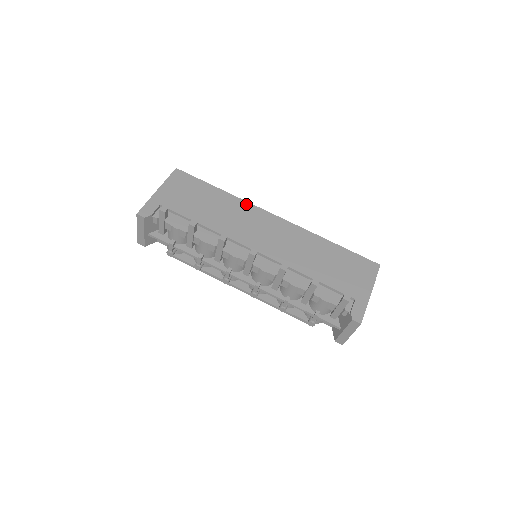
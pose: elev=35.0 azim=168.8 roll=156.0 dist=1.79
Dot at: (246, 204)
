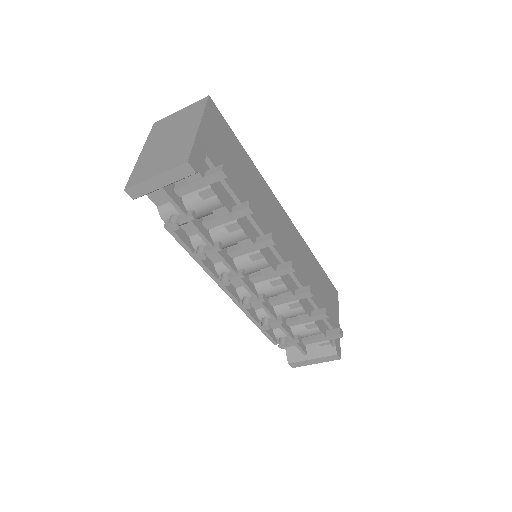
Dot at: (268, 188)
